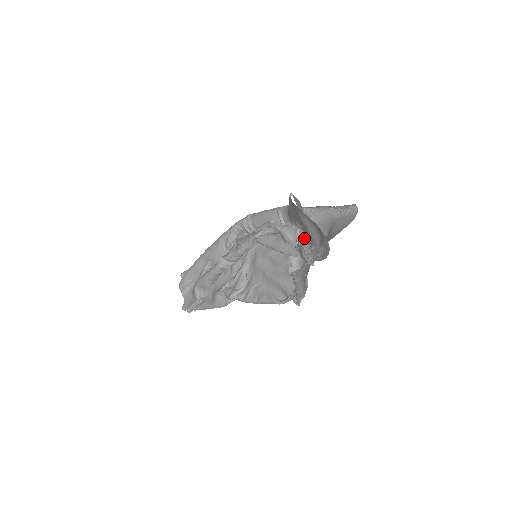
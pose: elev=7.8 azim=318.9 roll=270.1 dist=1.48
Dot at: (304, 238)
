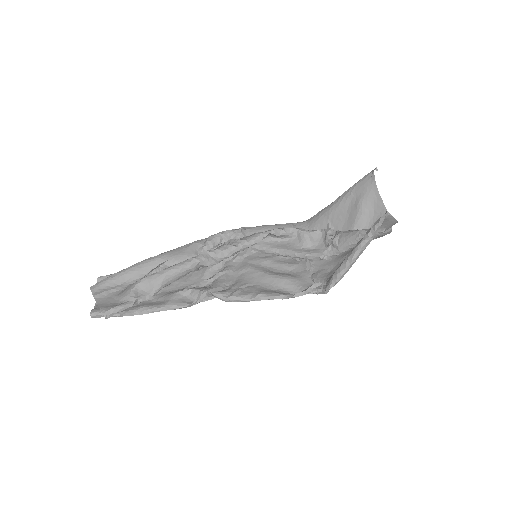
Dot at: (344, 231)
